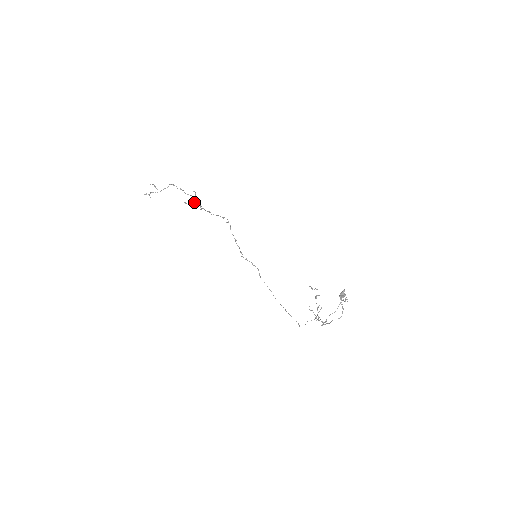
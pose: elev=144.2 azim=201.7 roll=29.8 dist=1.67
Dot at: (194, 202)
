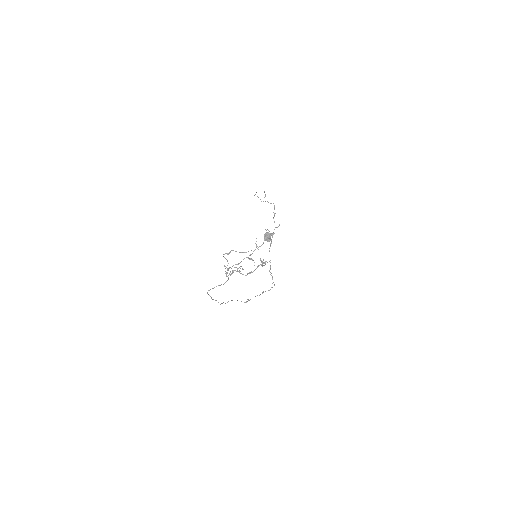
Dot at: occluded
